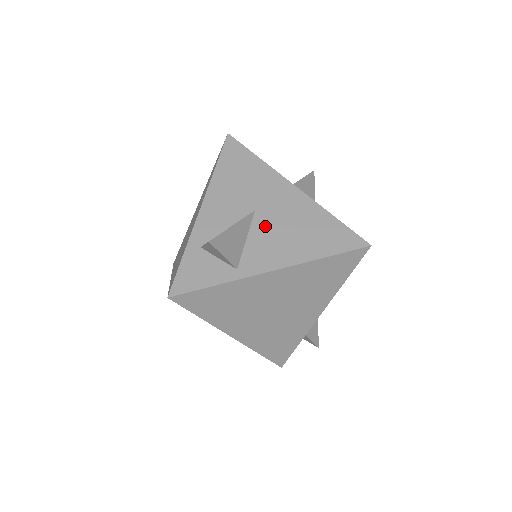
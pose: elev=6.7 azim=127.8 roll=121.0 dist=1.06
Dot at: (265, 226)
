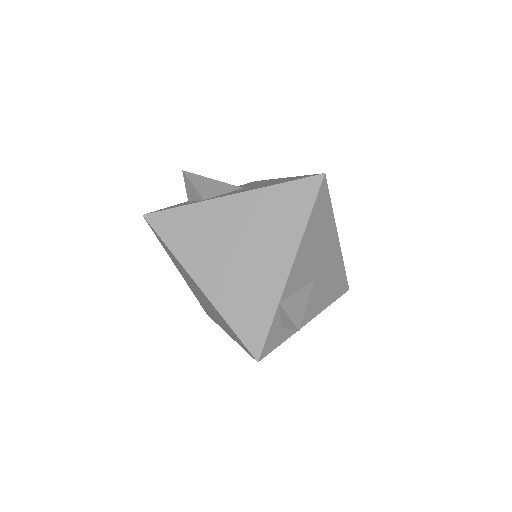
Dot at: occluded
